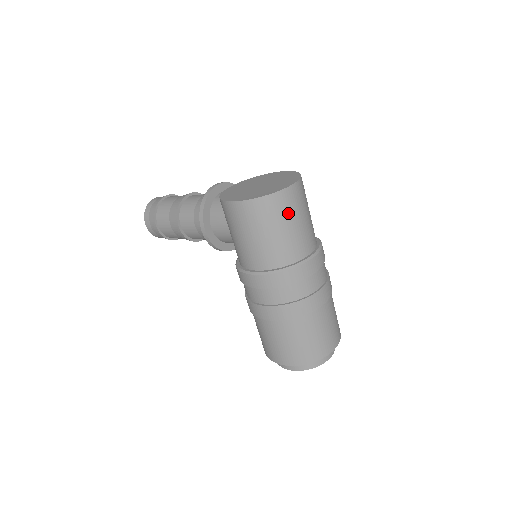
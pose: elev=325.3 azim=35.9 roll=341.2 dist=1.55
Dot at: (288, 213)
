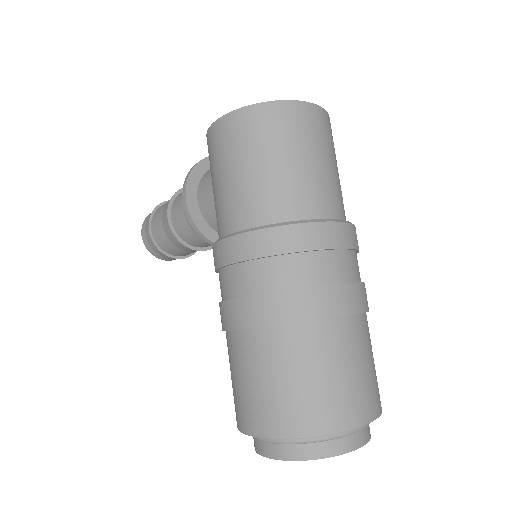
Dot at: (291, 138)
